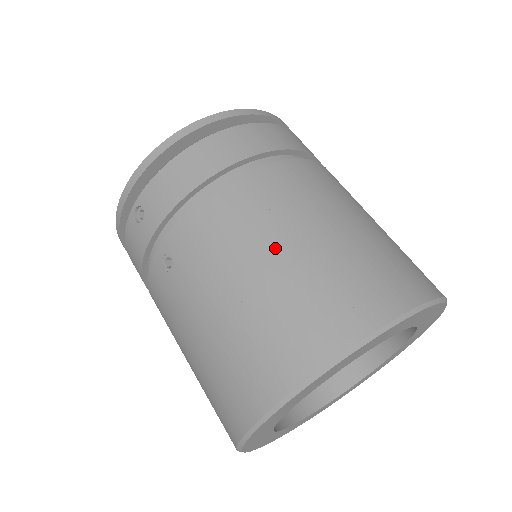
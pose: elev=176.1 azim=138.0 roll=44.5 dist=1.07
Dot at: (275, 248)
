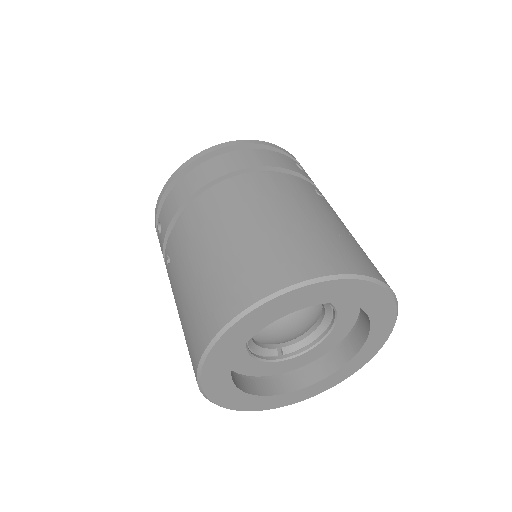
Dot at: (217, 241)
